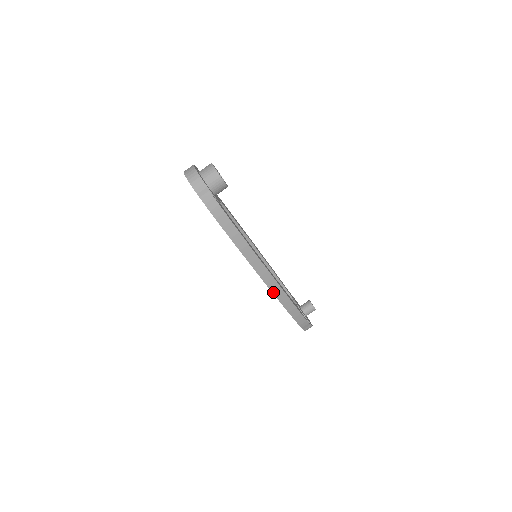
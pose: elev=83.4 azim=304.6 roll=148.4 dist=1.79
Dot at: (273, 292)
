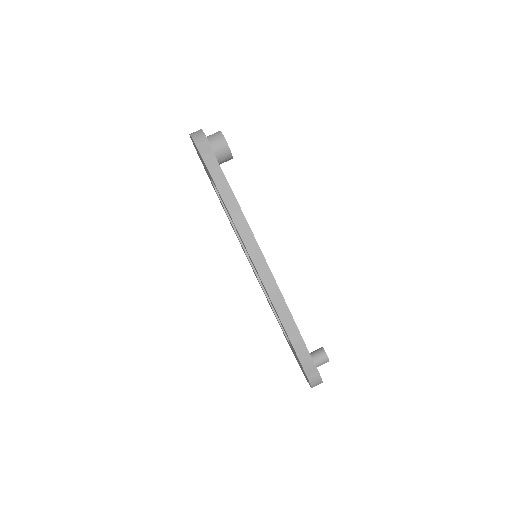
Dot at: (266, 288)
